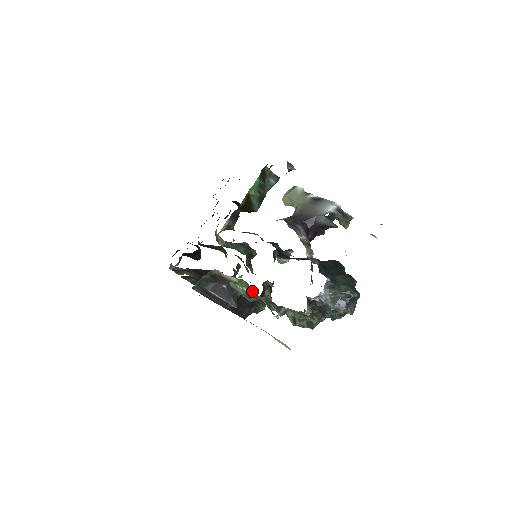
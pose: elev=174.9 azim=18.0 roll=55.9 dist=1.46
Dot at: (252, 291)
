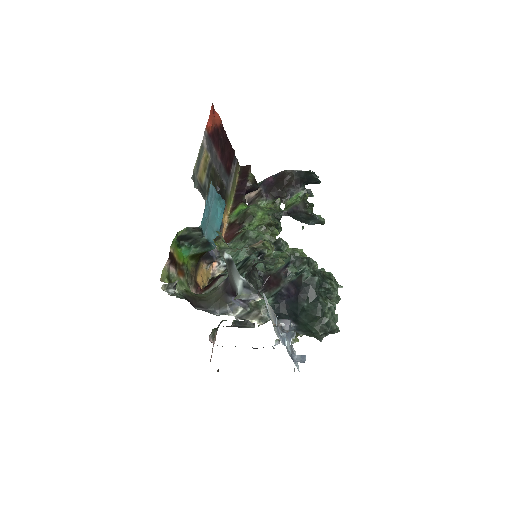
Dot at: occluded
